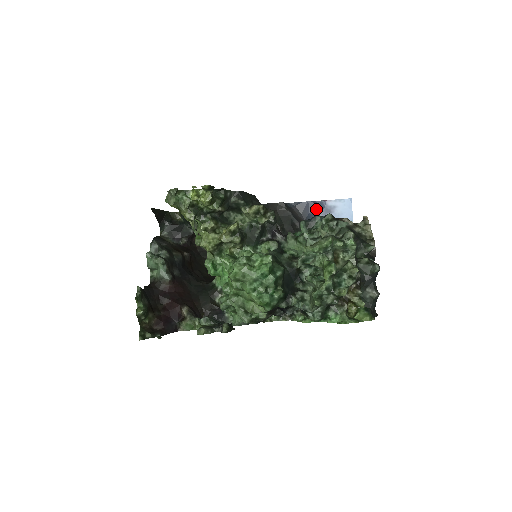
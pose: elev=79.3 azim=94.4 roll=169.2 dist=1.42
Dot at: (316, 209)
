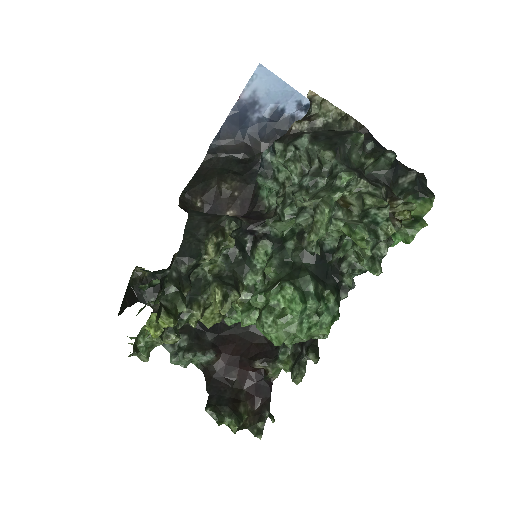
Dot at: (241, 117)
